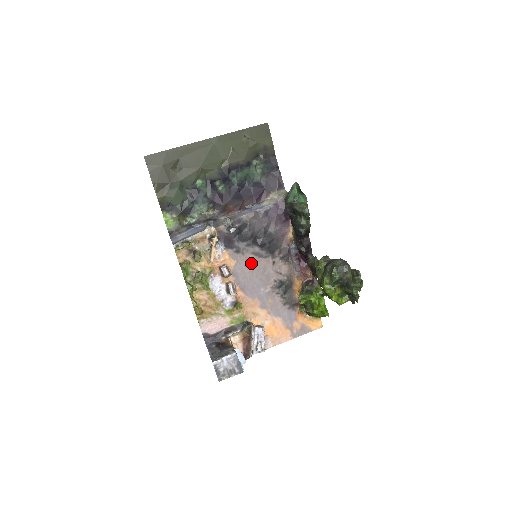
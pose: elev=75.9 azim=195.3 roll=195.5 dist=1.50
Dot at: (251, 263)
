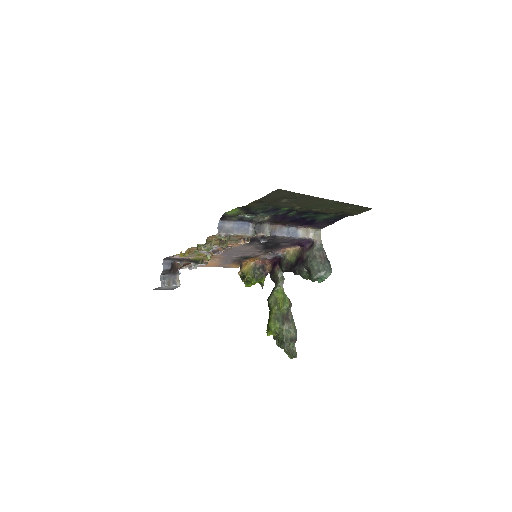
Dot at: (247, 248)
